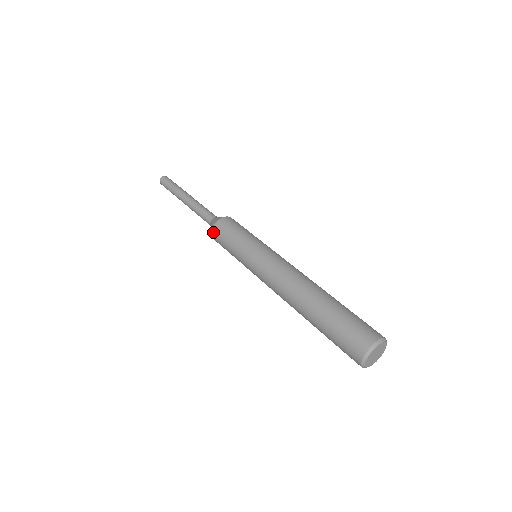
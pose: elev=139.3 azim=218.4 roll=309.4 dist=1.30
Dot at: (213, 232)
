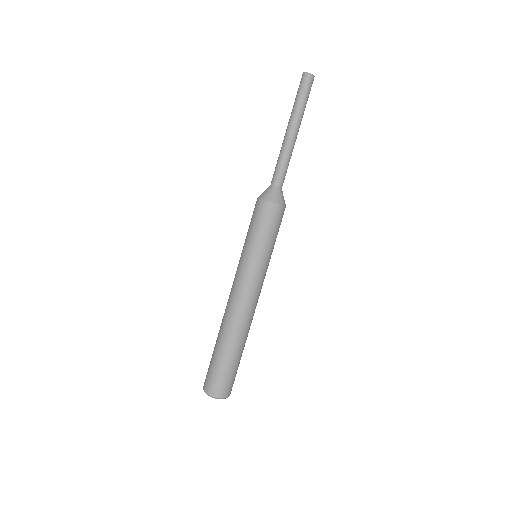
Dot at: occluded
